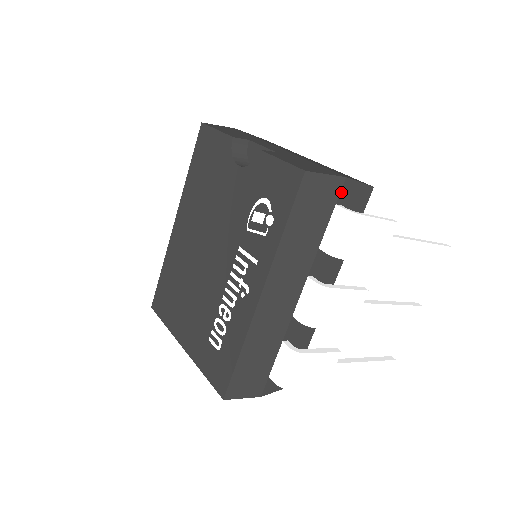
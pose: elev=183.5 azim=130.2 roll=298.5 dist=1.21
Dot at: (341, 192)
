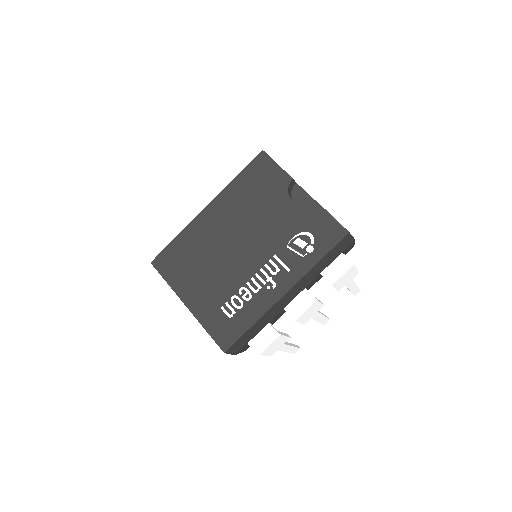
Dot at: (348, 246)
